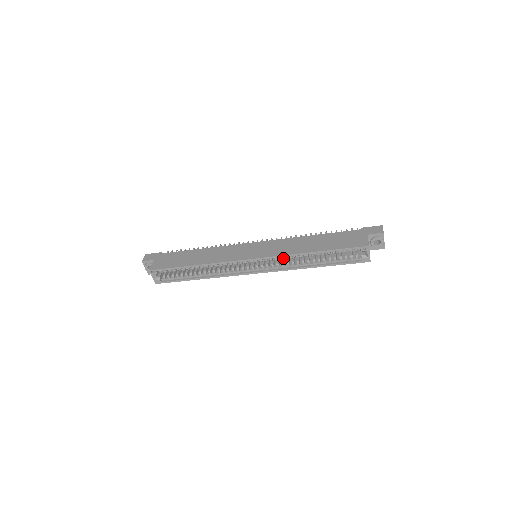
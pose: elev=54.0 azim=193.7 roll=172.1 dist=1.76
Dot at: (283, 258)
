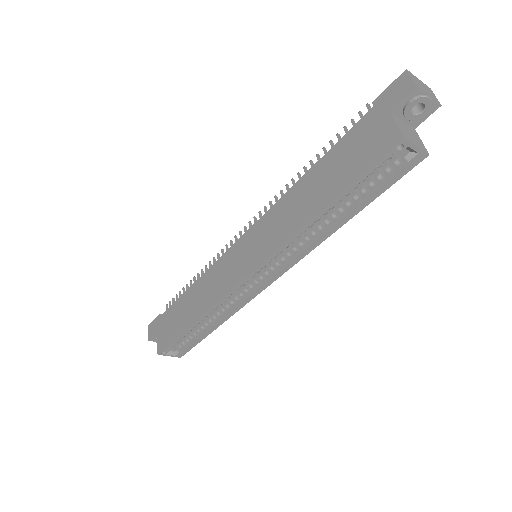
Dot at: (288, 244)
